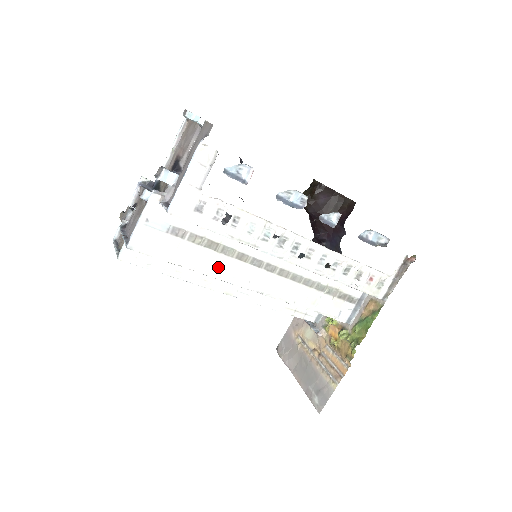
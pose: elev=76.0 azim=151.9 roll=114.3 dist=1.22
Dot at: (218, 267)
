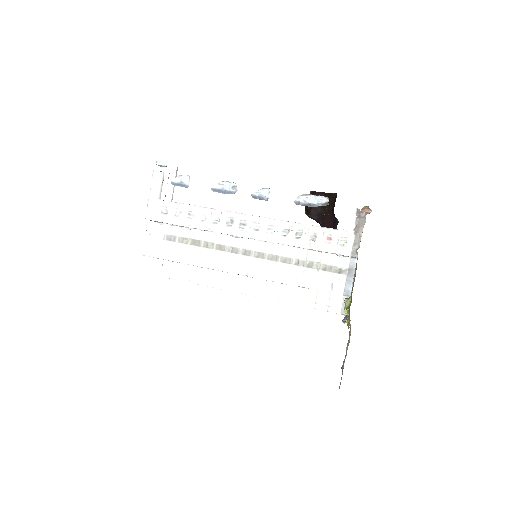
Dot at: (205, 259)
